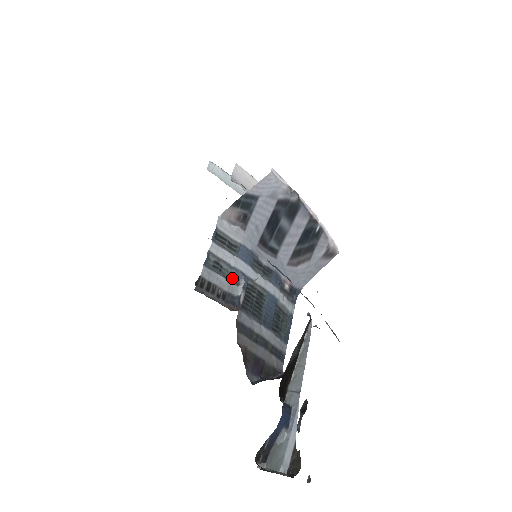
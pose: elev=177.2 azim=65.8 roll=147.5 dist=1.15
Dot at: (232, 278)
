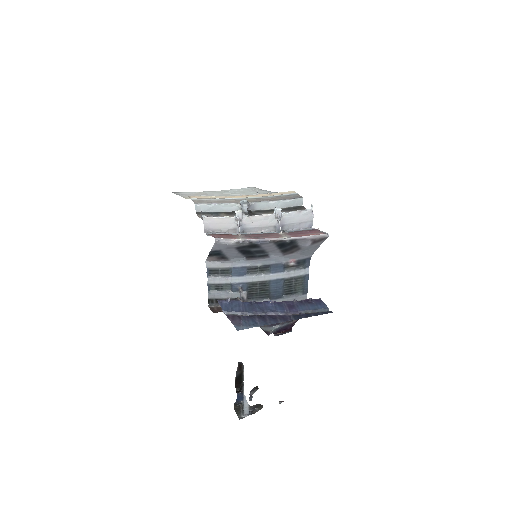
Dot at: (232, 290)
